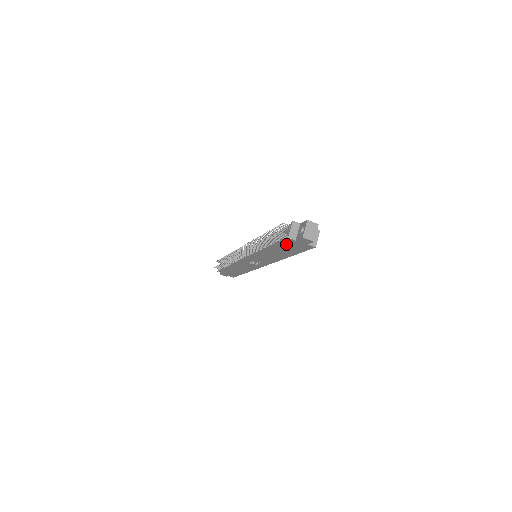
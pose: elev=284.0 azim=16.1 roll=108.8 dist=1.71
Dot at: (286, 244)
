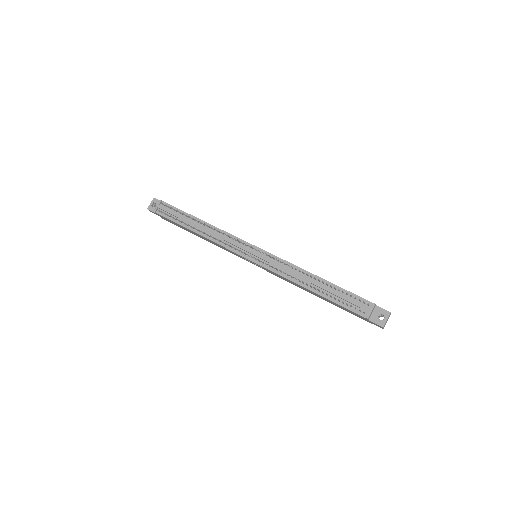
Dot at: (348, 310)
